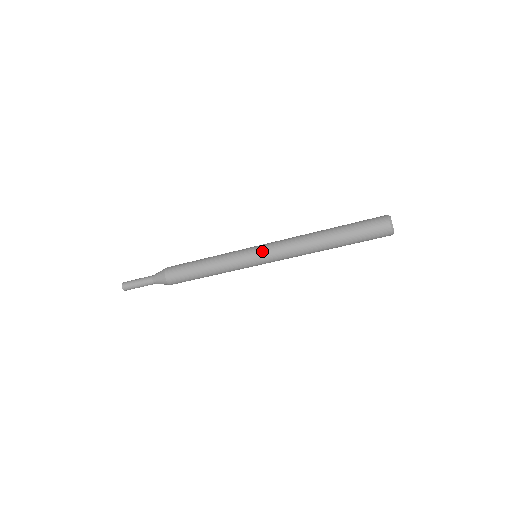
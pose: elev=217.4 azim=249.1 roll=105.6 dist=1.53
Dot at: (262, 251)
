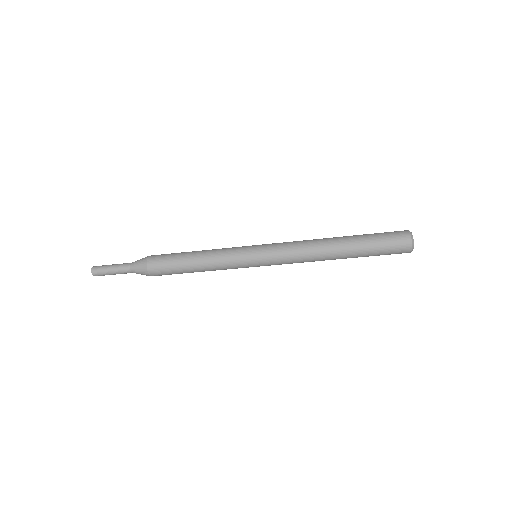
Dot at: (266, 258)
